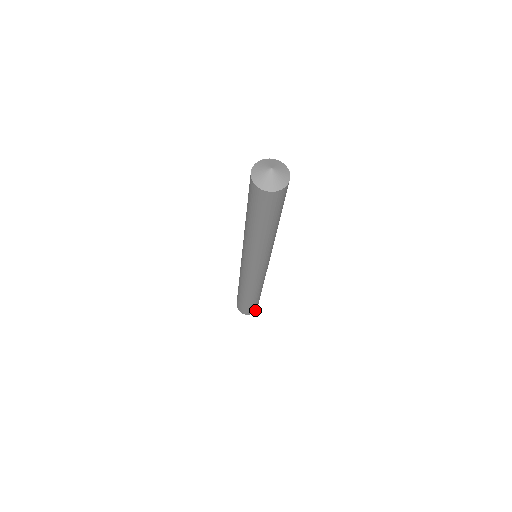
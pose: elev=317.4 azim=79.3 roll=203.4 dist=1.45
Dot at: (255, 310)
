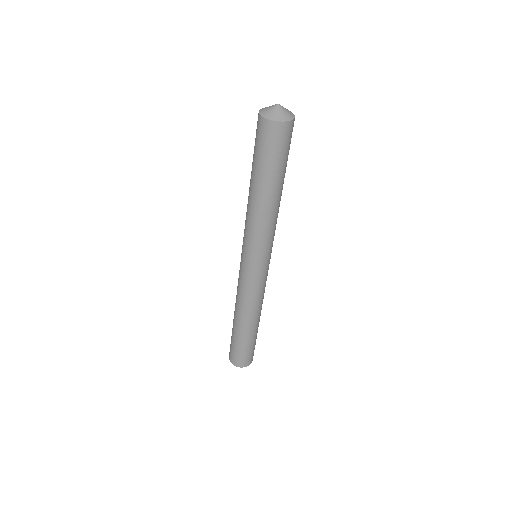
Dot at: (250, 362)
